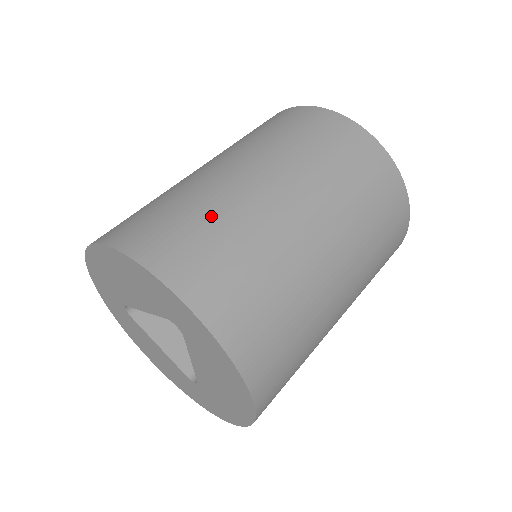
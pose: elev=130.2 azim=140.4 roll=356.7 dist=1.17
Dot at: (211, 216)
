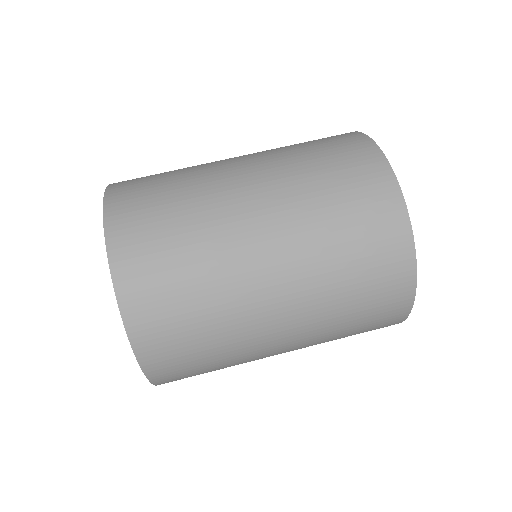
Dot at: (207, 313)
